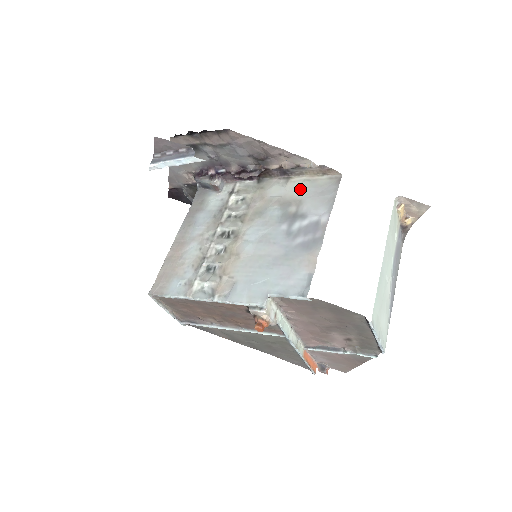
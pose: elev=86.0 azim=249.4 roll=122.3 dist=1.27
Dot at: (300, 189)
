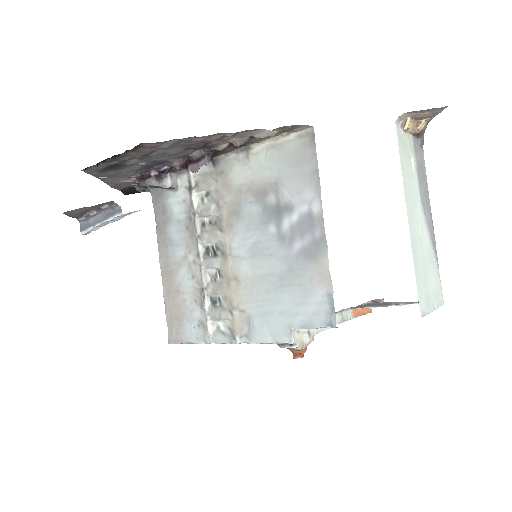
Dot at: (268, 165)
